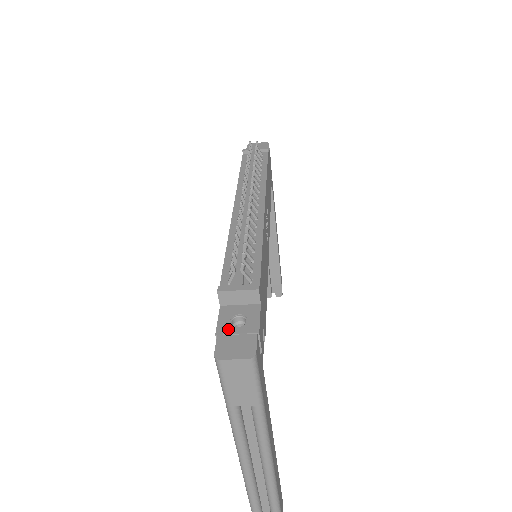
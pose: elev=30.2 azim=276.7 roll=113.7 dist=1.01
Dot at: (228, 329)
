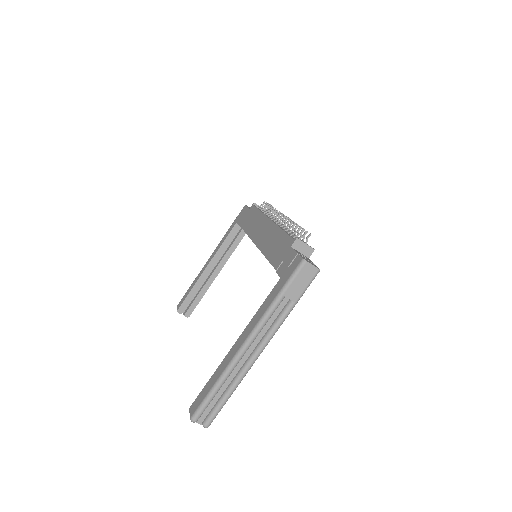
Dot at: occluded
